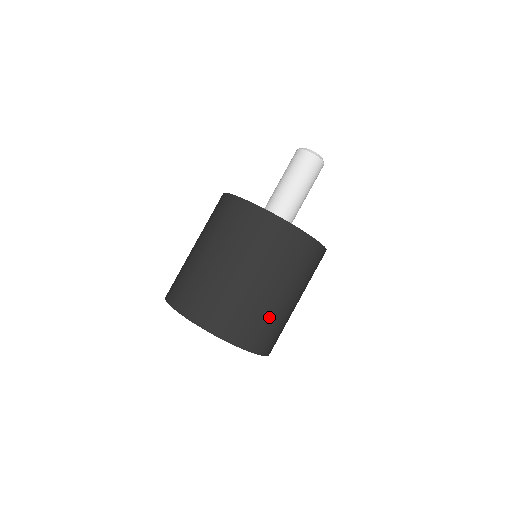
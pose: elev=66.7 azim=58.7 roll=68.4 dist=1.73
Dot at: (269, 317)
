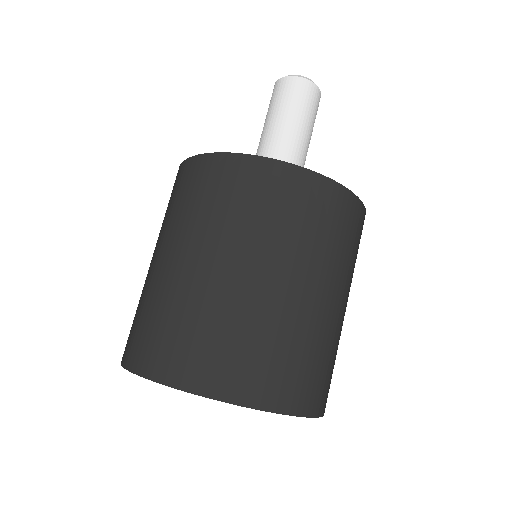
Dot at: (315, 343)
